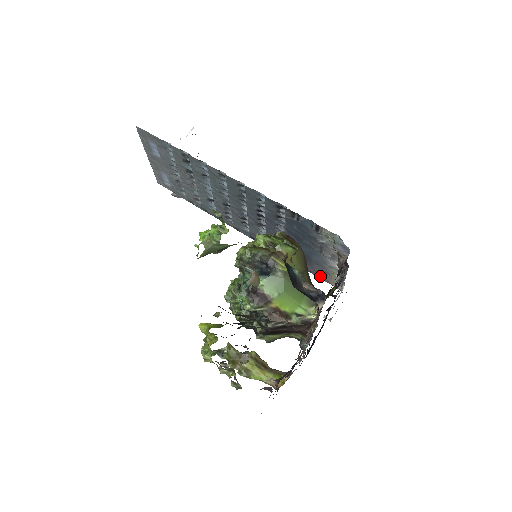
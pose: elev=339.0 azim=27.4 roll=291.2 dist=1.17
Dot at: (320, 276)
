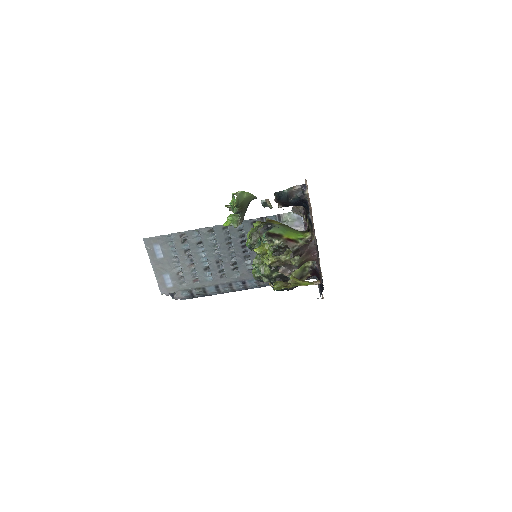
Dot at: occluded
